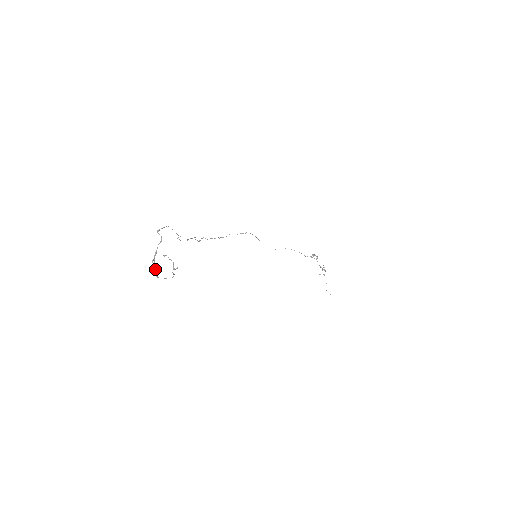
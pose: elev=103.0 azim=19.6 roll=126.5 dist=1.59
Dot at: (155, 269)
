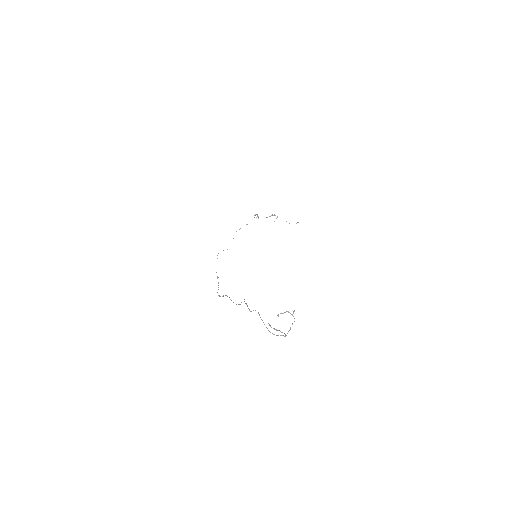
Dot at: occluded
